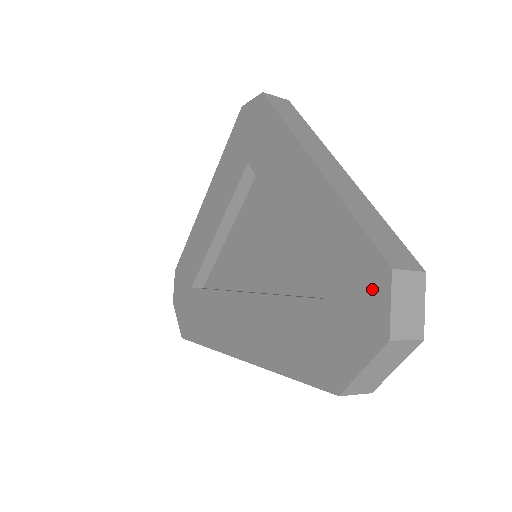
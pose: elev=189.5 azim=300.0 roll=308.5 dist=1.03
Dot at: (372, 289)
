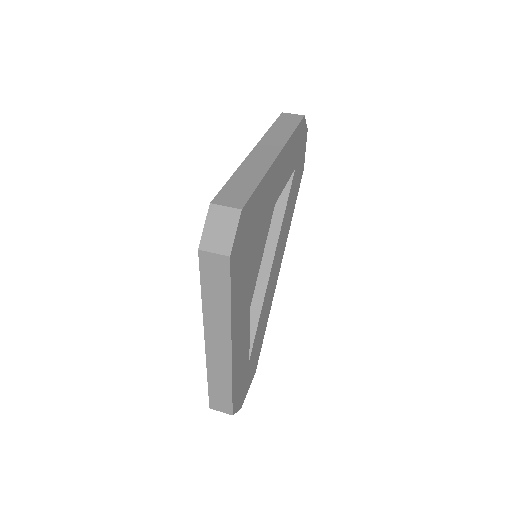
Dot at: occluded
